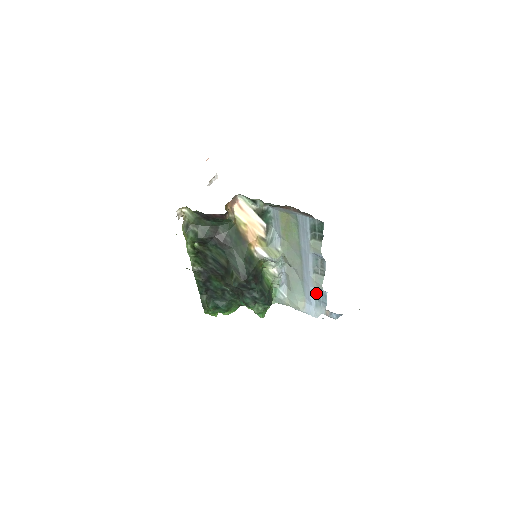
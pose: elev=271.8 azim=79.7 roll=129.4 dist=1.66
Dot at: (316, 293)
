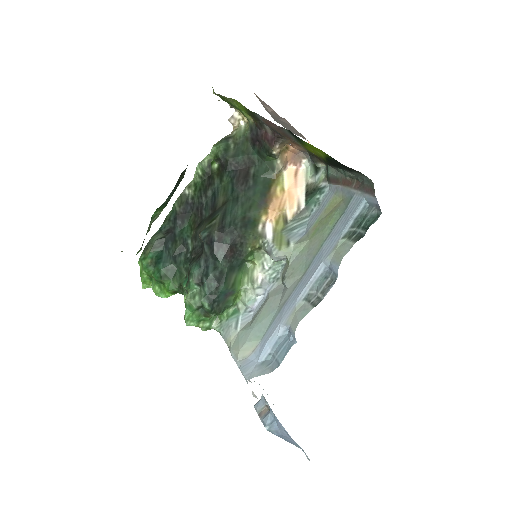
Dot at: (280, 340)
